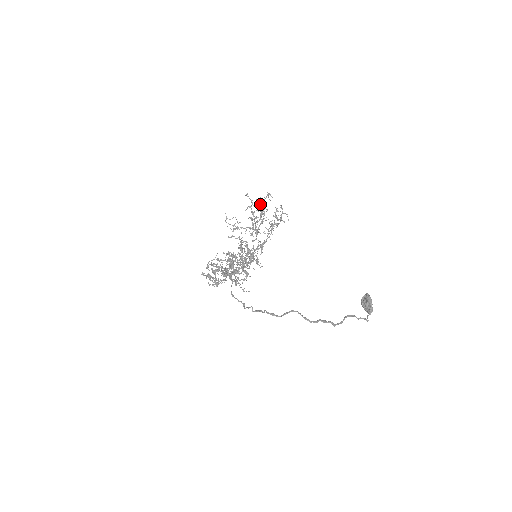
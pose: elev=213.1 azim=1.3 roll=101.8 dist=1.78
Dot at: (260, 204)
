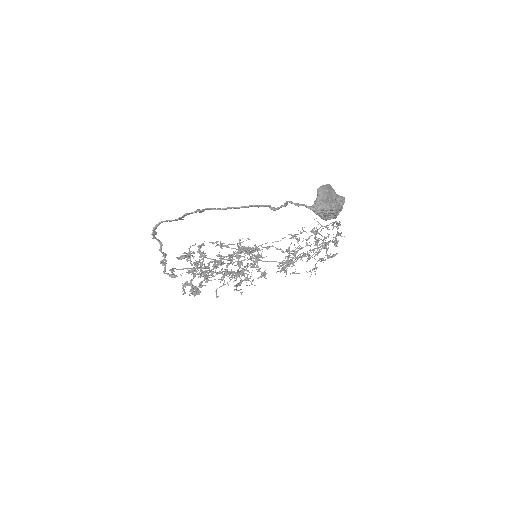
Dot at: (324, 238)
